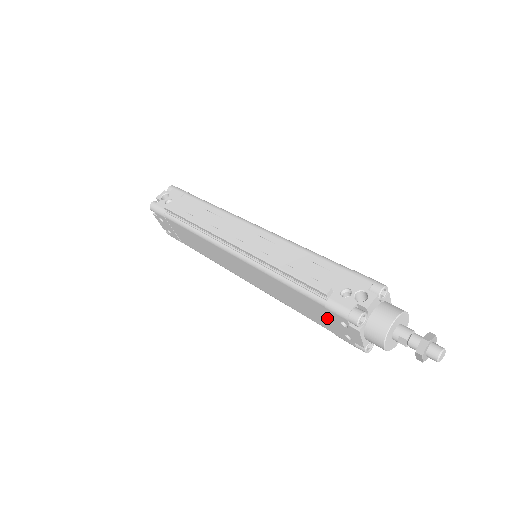
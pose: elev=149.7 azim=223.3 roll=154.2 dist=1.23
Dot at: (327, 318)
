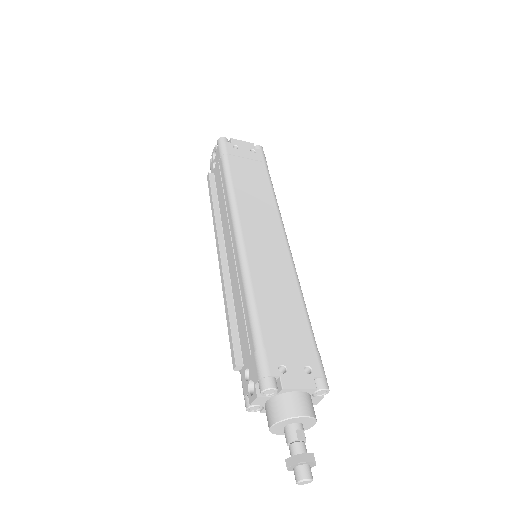
Dot at: occluded
